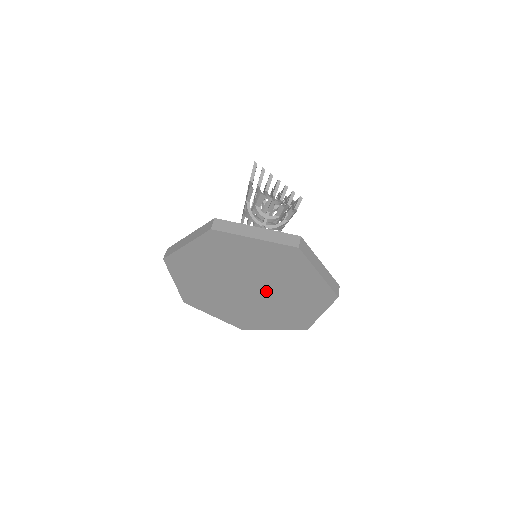
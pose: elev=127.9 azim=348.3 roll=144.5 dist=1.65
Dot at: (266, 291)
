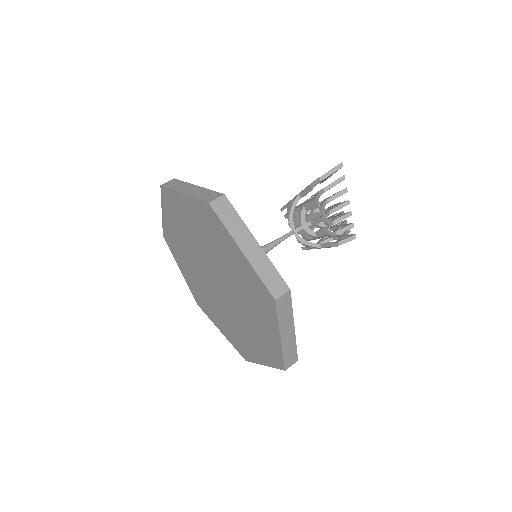
Dot at: (229, 299)
